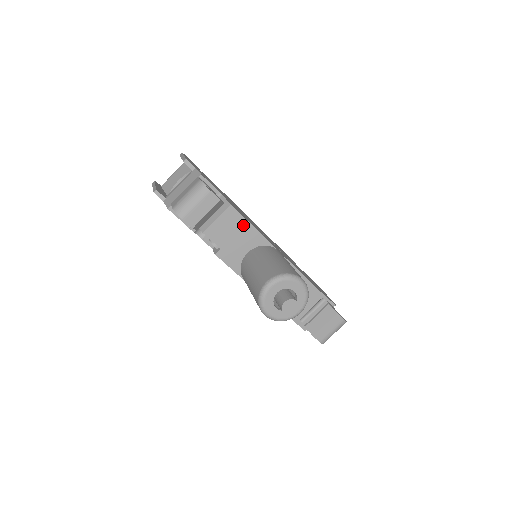
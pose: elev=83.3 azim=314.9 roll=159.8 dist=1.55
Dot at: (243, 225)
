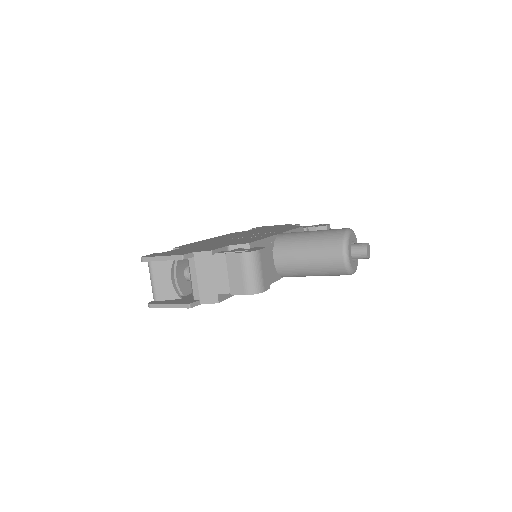
Dot at: (261, 246)
